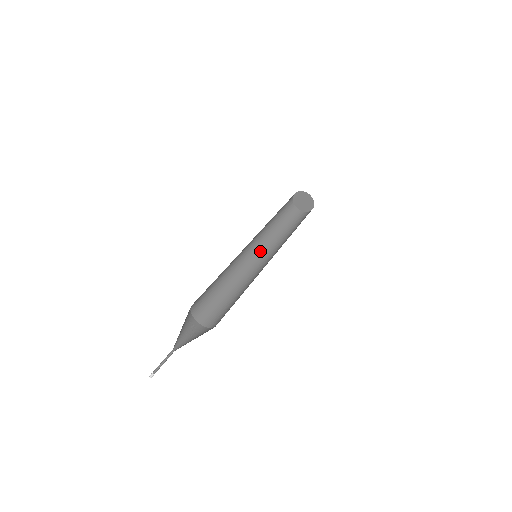
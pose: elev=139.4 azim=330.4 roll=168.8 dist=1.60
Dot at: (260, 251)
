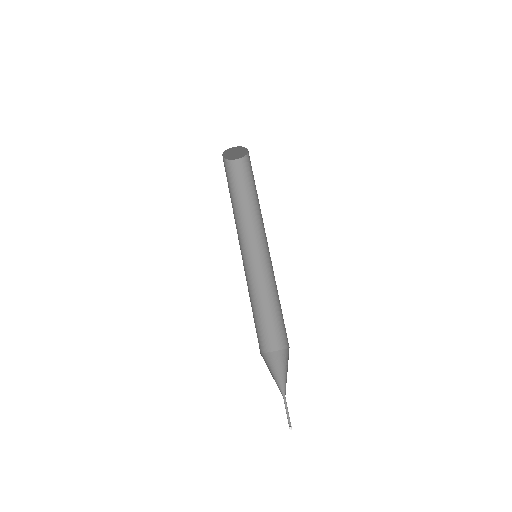
Dot at: (239, 239)
